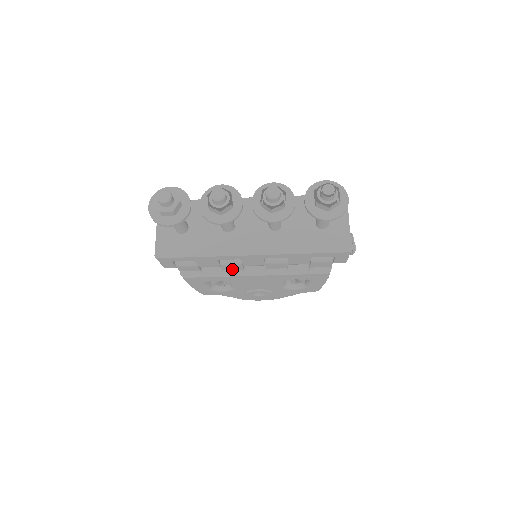
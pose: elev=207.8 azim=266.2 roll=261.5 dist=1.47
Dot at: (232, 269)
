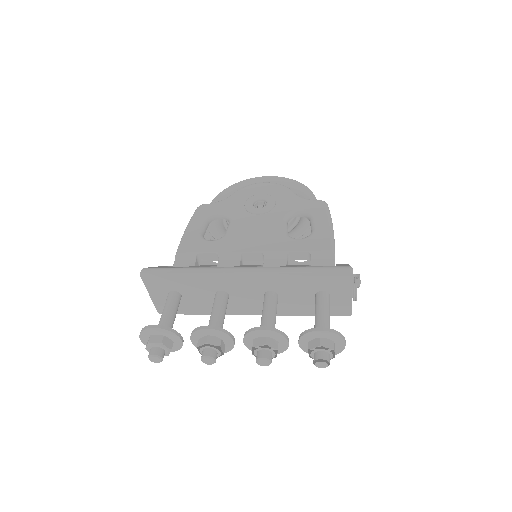
Dot at: occluded
